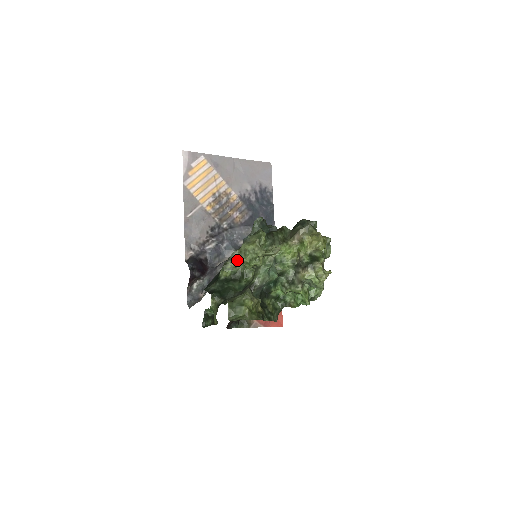
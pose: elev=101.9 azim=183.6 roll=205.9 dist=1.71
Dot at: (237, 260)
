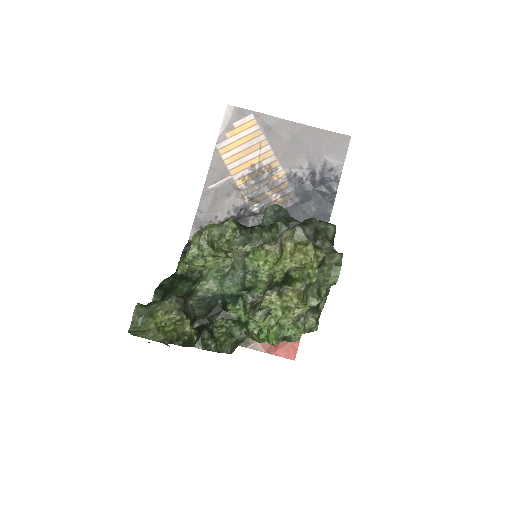
Dot at: occluded
